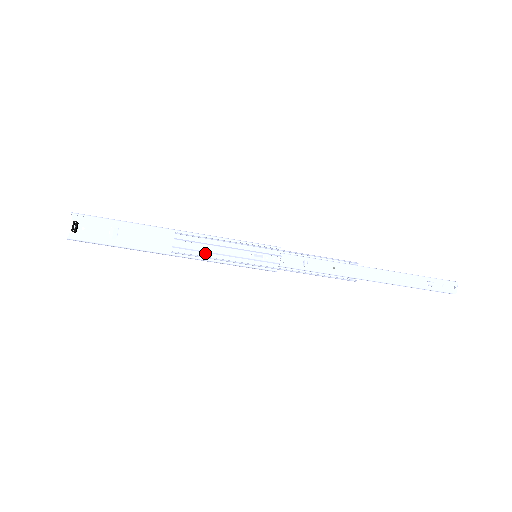
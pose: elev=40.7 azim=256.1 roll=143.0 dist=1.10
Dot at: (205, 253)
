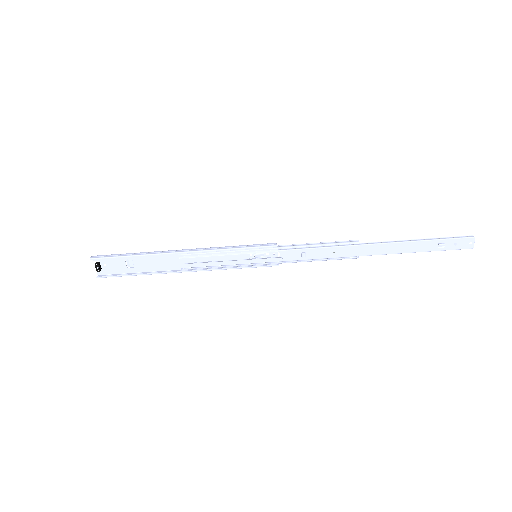
Dot at: (210, 263)
